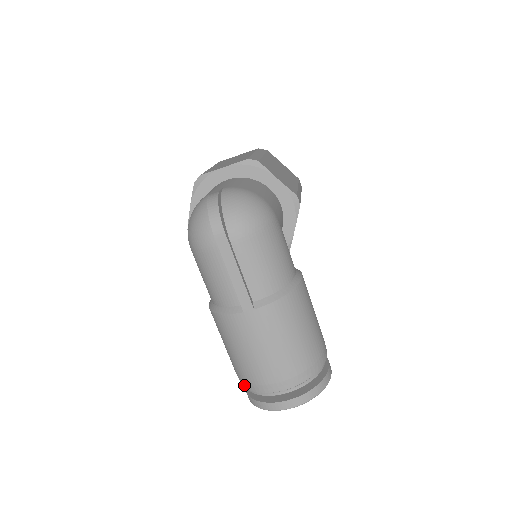
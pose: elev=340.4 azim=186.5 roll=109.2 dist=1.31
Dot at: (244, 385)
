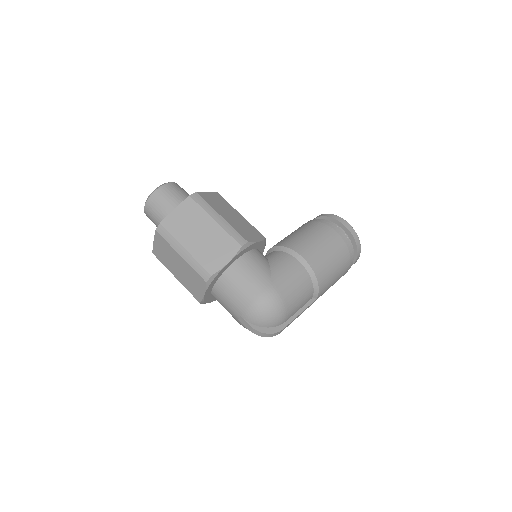
Dot at: occluded
